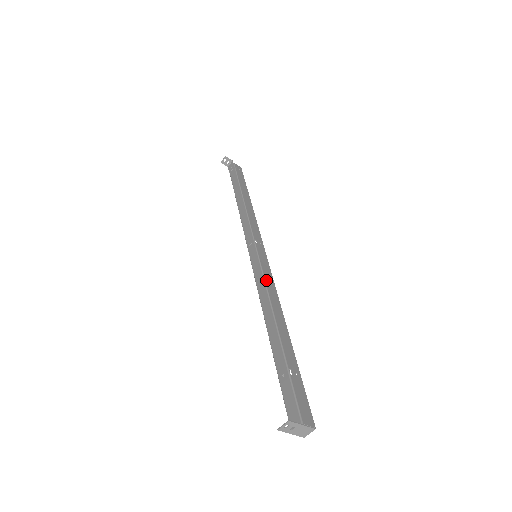
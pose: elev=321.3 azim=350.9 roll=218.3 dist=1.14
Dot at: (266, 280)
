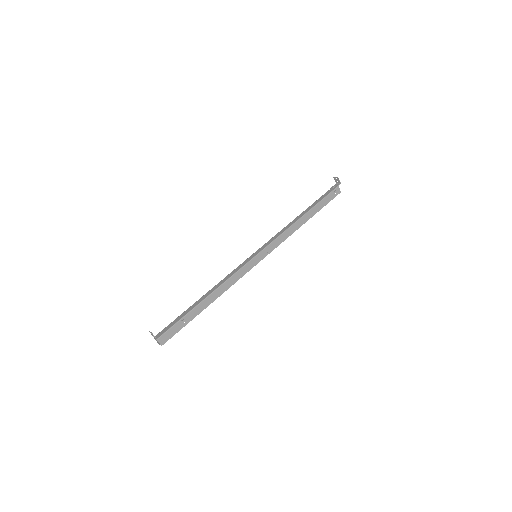
Dot at: (236, 273)
